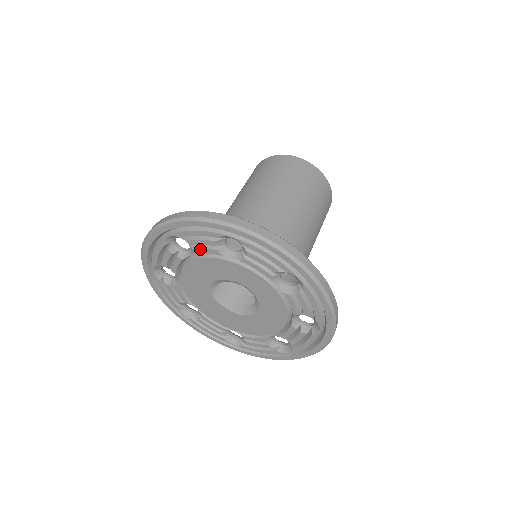
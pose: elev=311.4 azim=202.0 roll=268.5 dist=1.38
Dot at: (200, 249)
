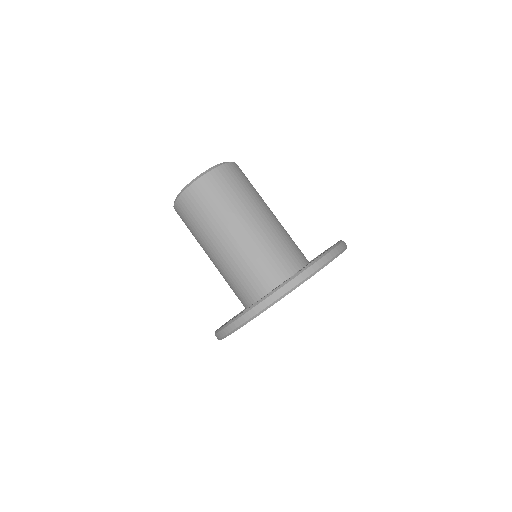
Dot at: occluded
